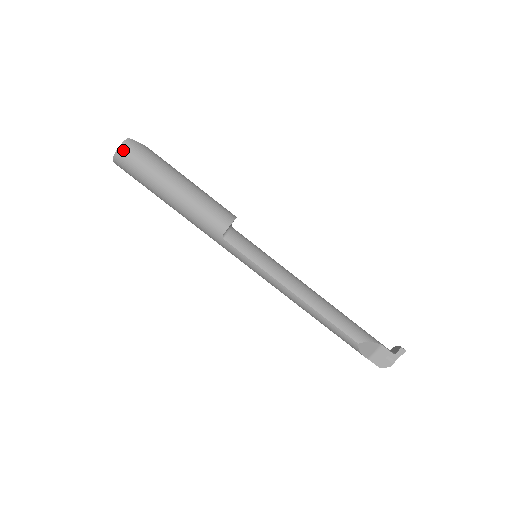
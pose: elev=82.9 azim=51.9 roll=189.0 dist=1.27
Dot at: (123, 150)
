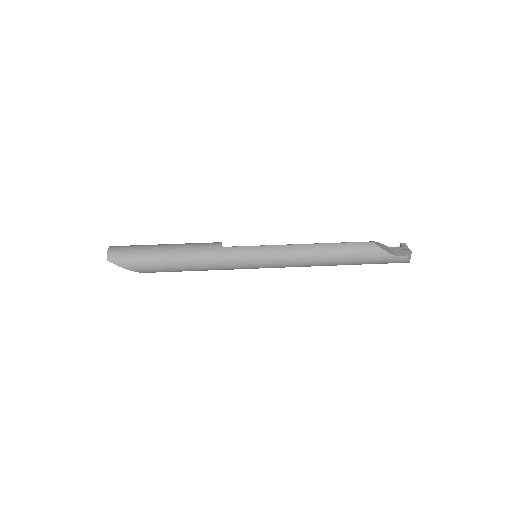
Dot at: (113, 247)
